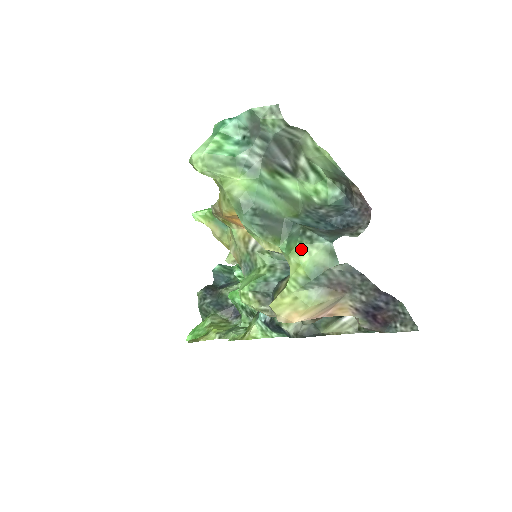
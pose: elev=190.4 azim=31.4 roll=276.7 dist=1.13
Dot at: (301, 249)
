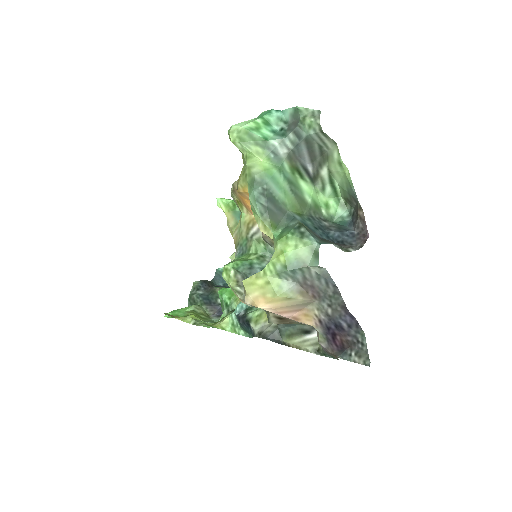
Dot at: (290, 239)
